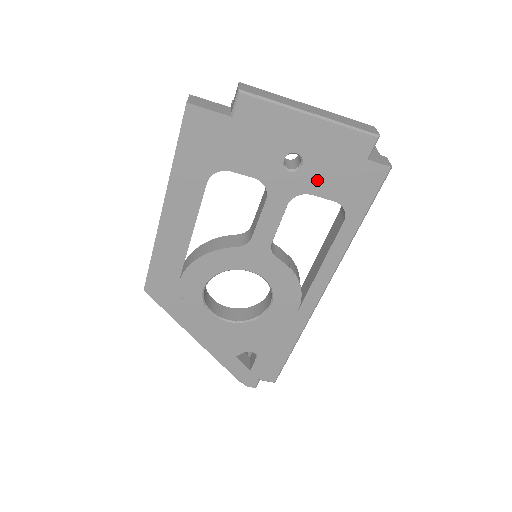
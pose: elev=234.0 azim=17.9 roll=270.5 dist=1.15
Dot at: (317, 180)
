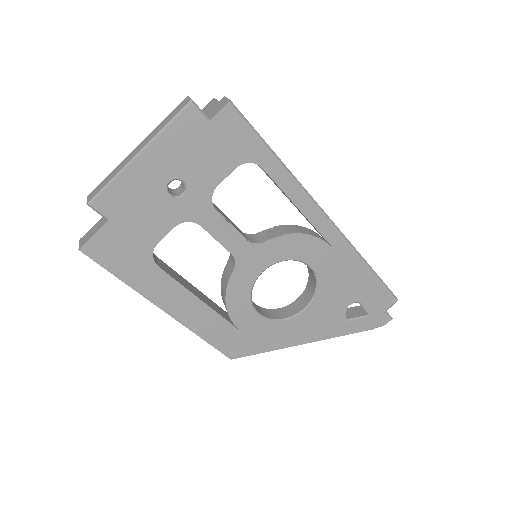
Dot at: (206, 175)
